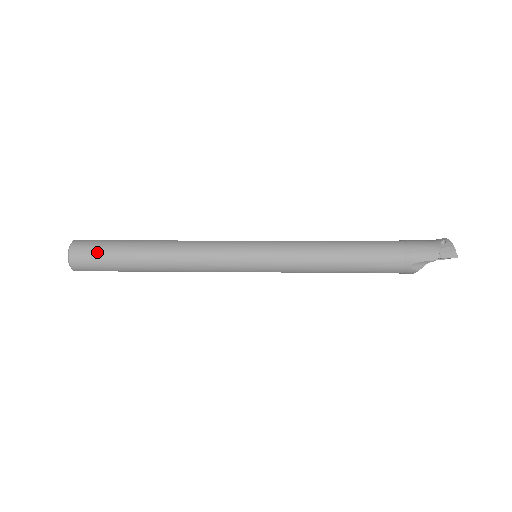
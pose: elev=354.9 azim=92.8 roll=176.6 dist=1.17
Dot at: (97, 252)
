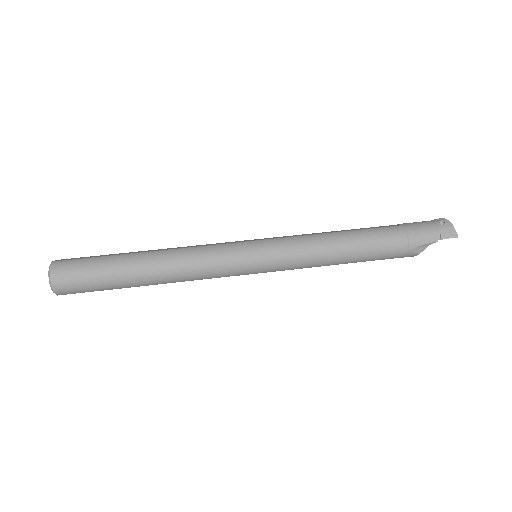
Dot at: (83, 273)
